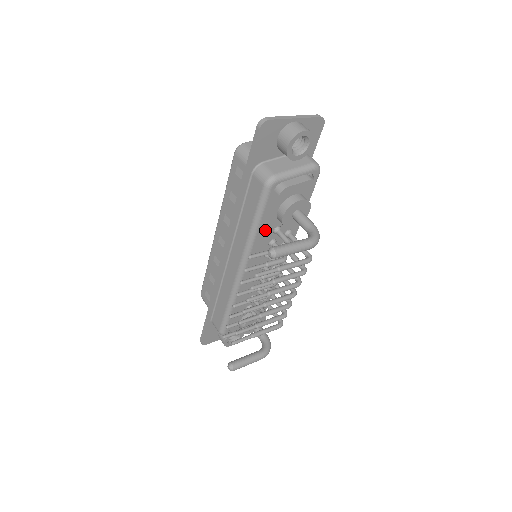
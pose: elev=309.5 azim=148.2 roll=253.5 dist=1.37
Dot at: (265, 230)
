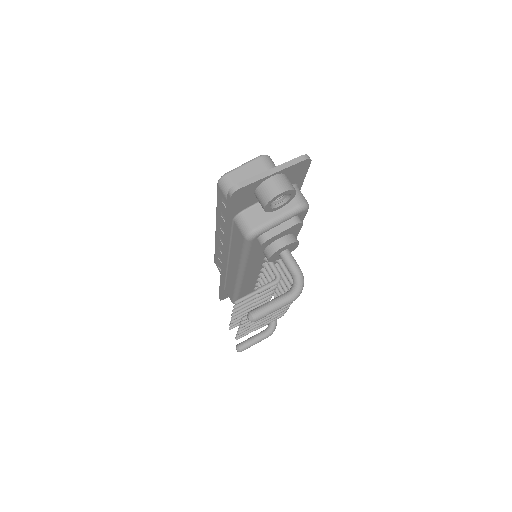
Dot at: (255, 260)
